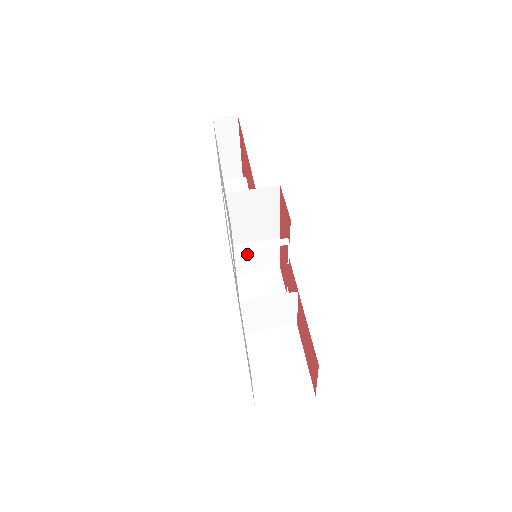
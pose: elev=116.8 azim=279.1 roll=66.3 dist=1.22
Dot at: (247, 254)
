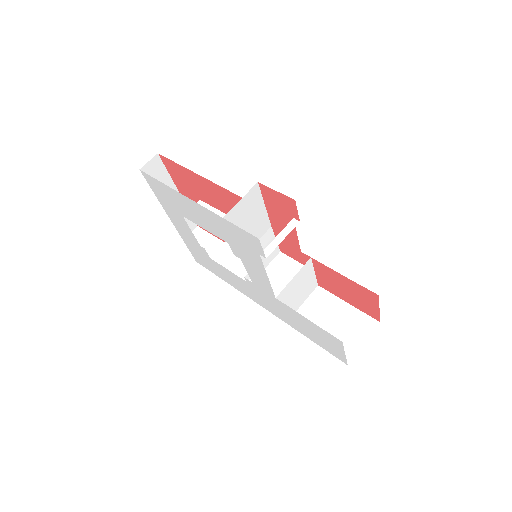
Dot at: occluded
